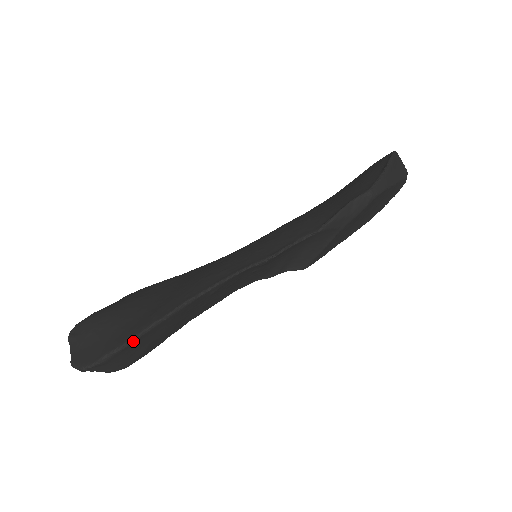
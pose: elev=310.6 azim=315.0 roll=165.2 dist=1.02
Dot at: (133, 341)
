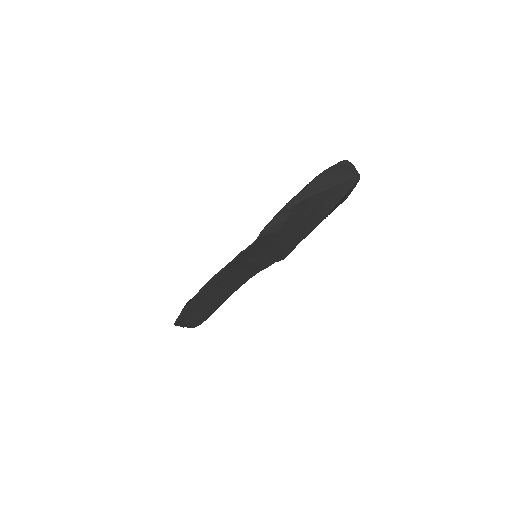
Dot at: (185, 310)
